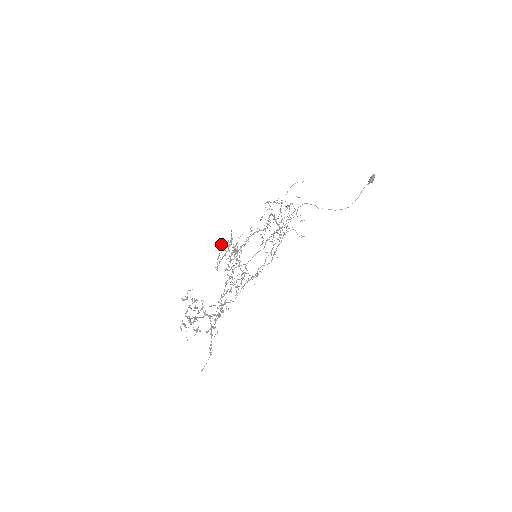
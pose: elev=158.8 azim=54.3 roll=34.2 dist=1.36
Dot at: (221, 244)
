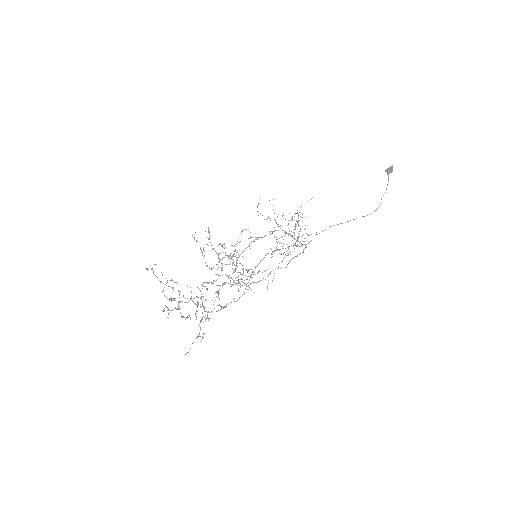
Dot at: (194, 234)
